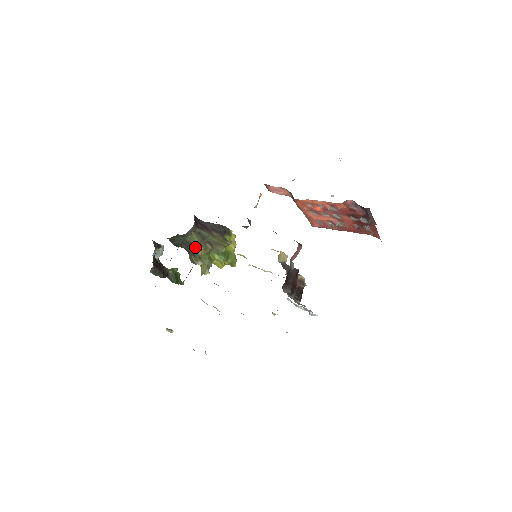
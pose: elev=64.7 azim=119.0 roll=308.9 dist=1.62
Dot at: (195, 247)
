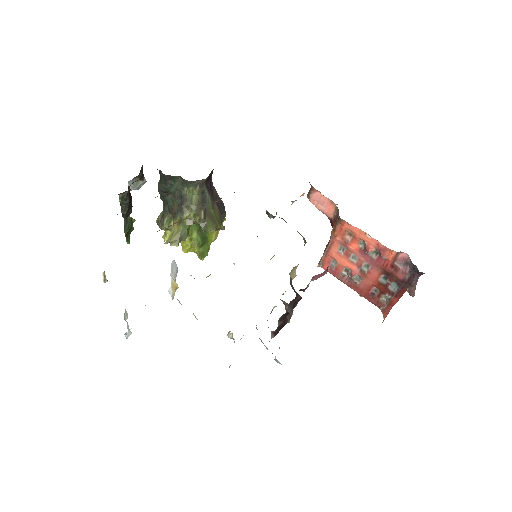
Dot at: (185, 205)
